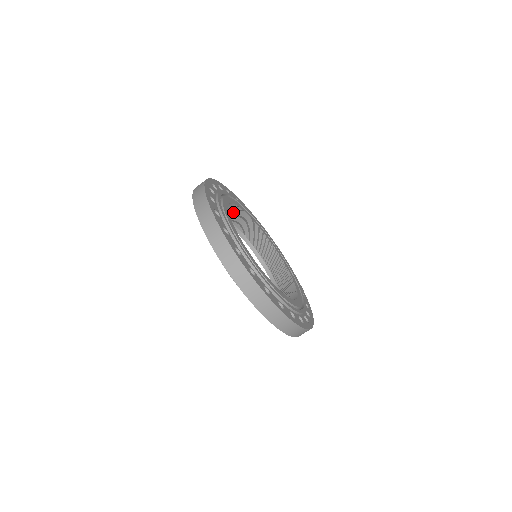
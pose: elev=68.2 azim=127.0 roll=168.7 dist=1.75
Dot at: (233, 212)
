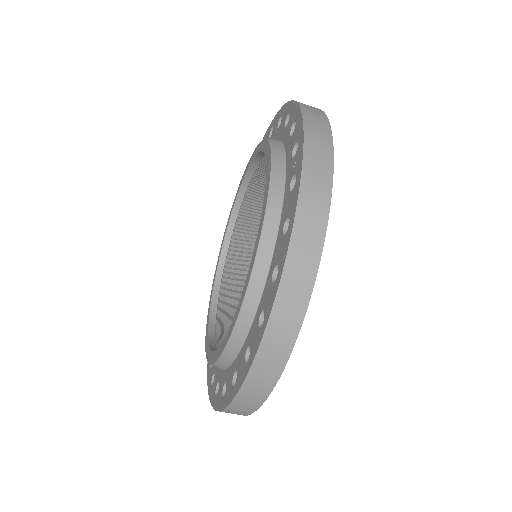
Dot at: (253, 212)
